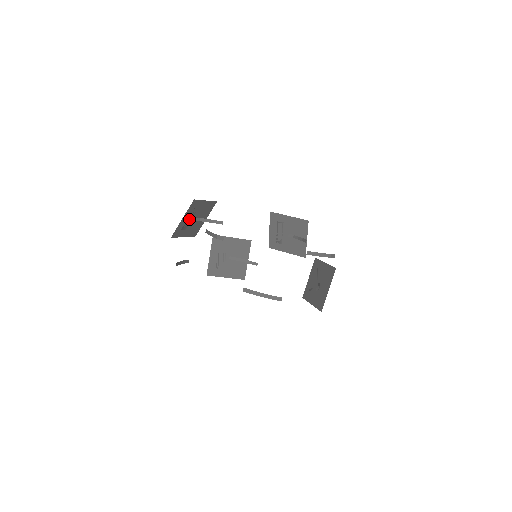
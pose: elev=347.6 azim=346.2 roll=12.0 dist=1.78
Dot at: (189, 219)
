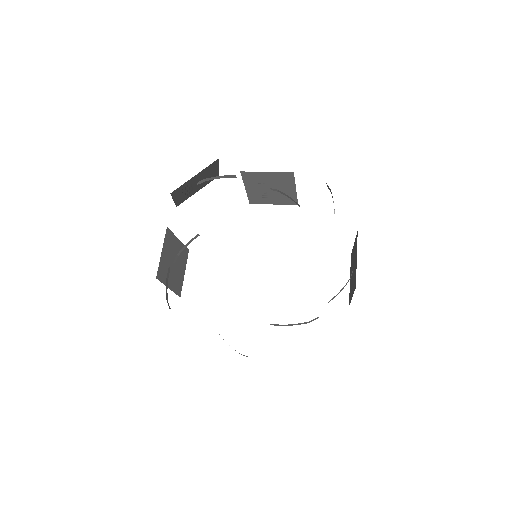
Dot at: occluded
